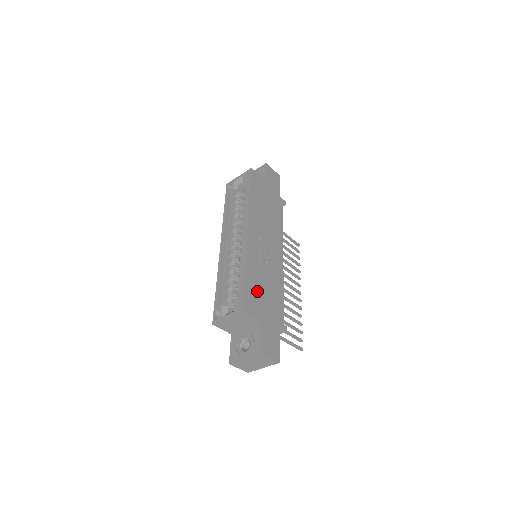
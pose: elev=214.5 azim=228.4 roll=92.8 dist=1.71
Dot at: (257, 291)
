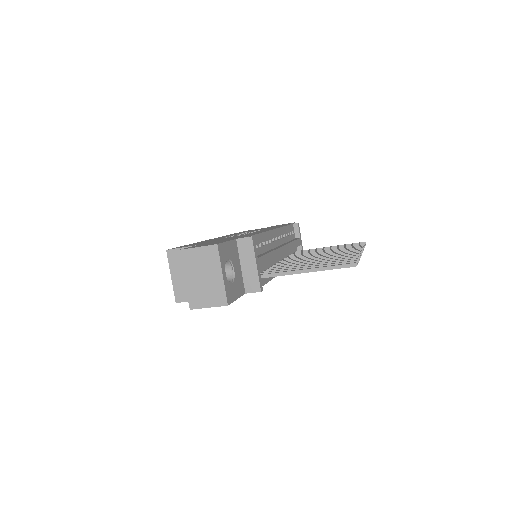
Dot at: occluded
